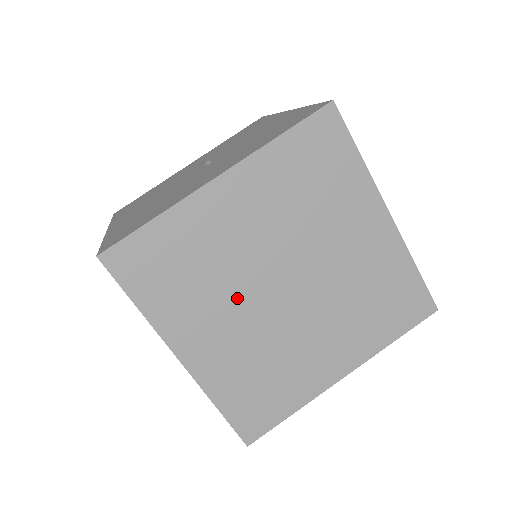
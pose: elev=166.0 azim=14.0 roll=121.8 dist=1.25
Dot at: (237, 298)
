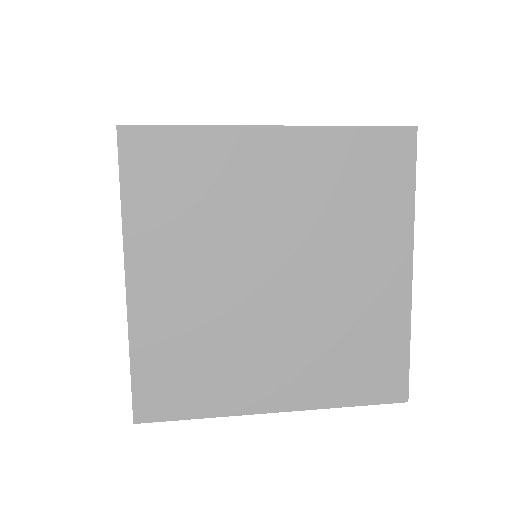
Dot at: (253, 329)
